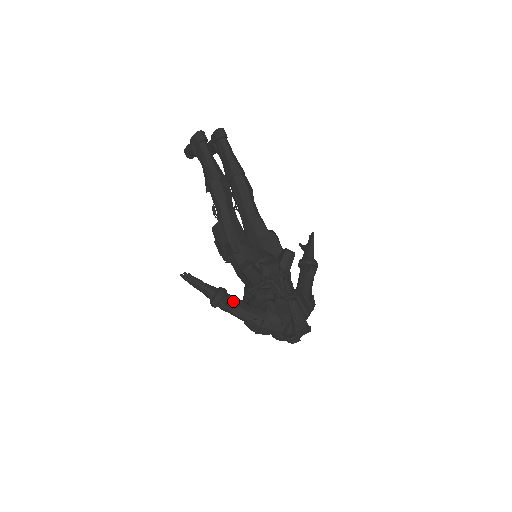
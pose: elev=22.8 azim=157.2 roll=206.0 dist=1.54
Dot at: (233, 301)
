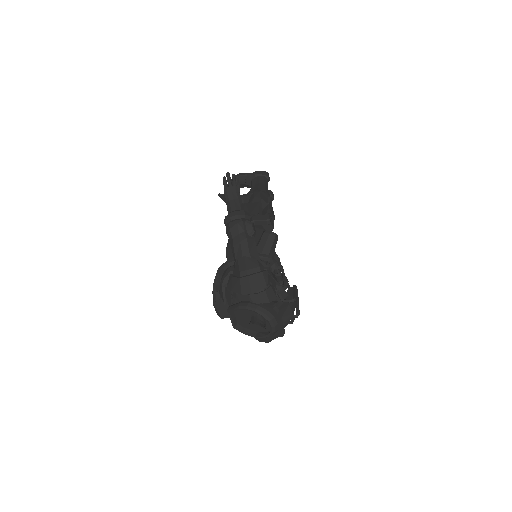
Dot at: (255, 230)
